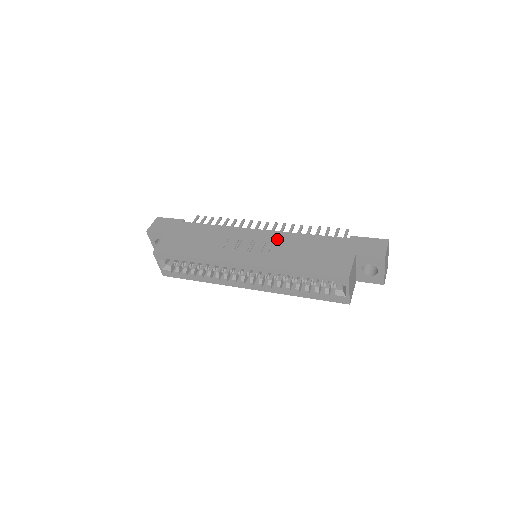
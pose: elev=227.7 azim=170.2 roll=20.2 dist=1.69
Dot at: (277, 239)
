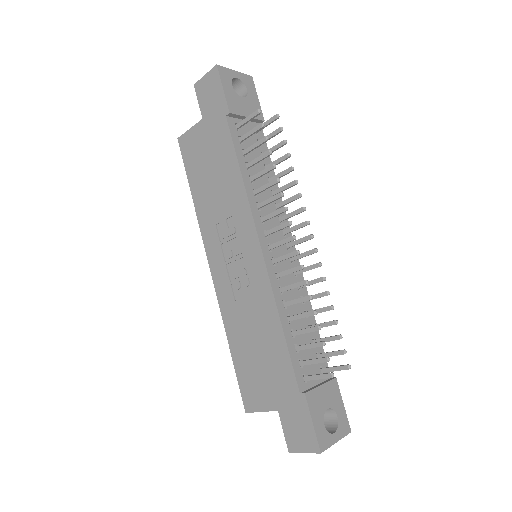
Dot at: (256, 287)
